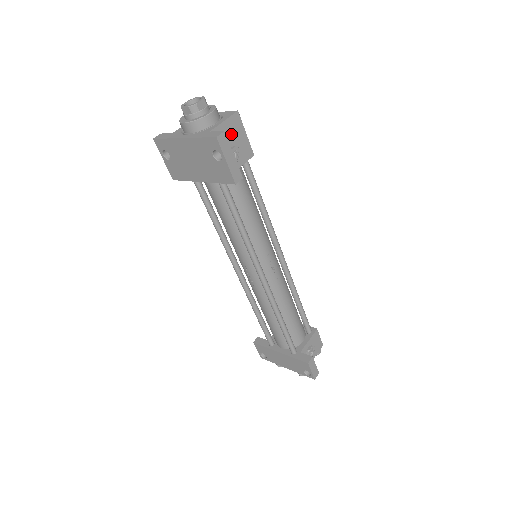
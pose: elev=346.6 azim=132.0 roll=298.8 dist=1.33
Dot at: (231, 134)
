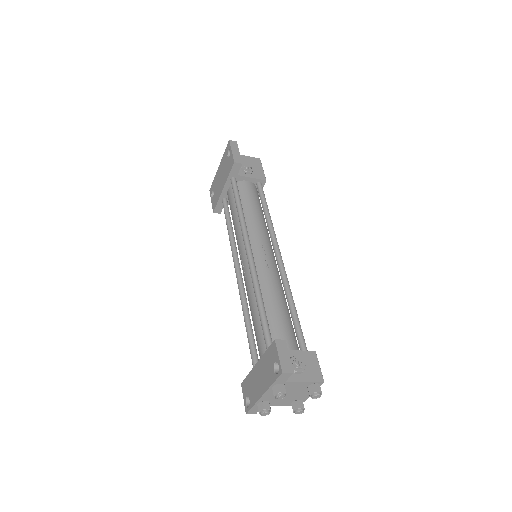
Dot at: (249, 163)
